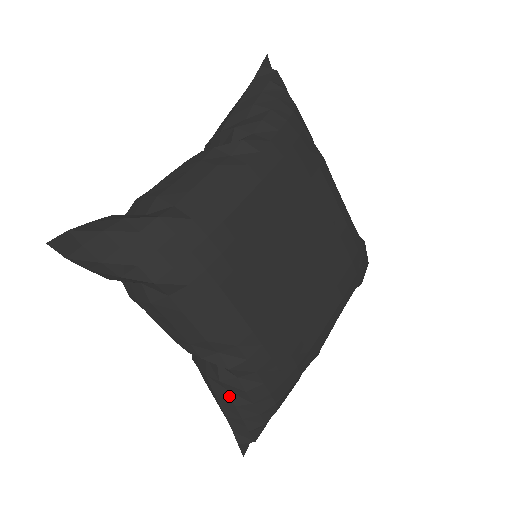
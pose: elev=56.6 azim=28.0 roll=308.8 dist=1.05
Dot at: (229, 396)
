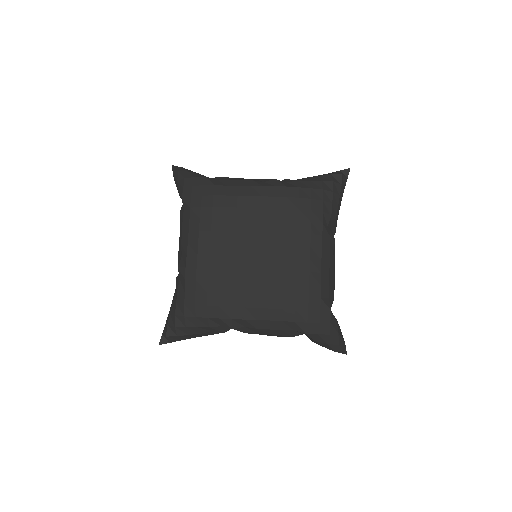
Dot at: (175, 294)
